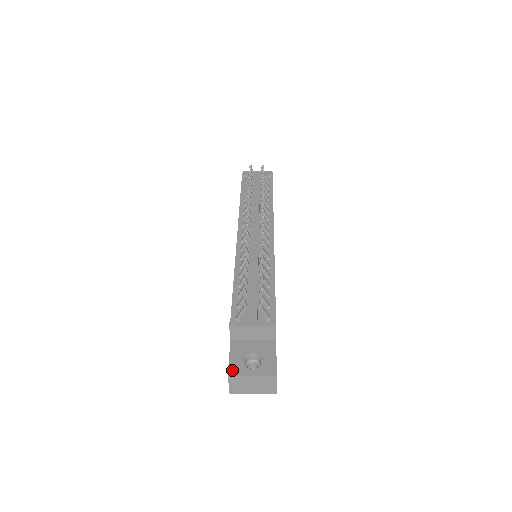
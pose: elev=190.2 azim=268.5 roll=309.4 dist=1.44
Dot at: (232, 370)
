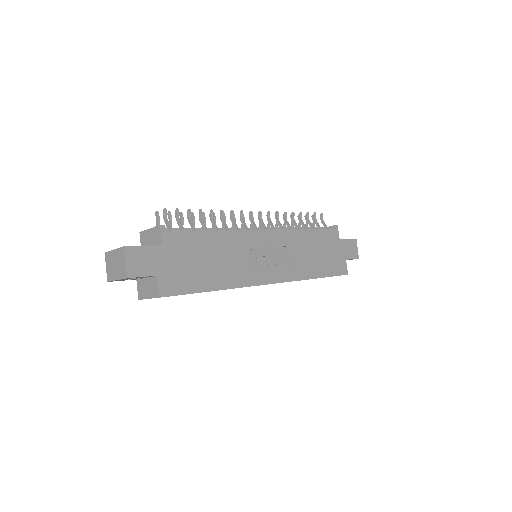
Dot at: occluded
